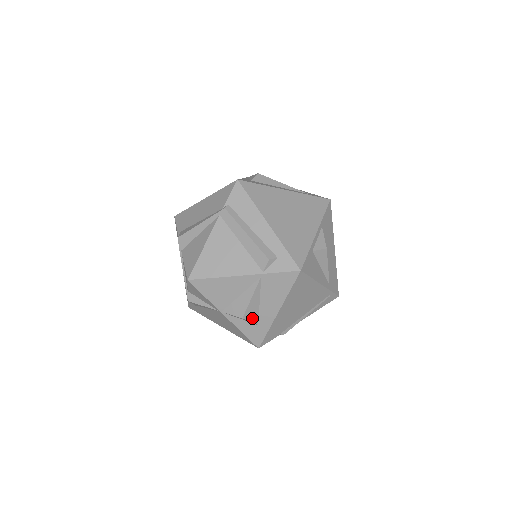
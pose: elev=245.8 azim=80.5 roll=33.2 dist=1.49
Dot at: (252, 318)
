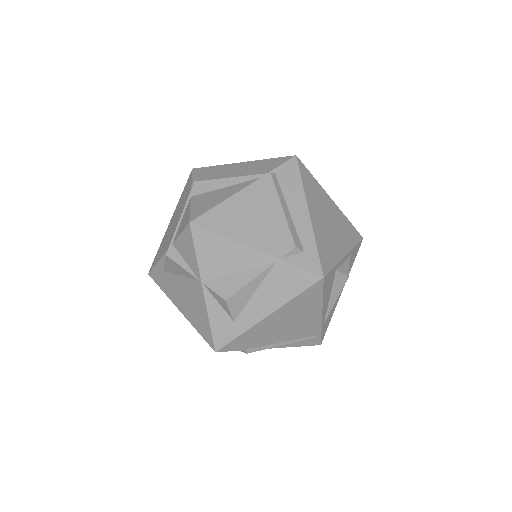
Dot at: (234, 308)
